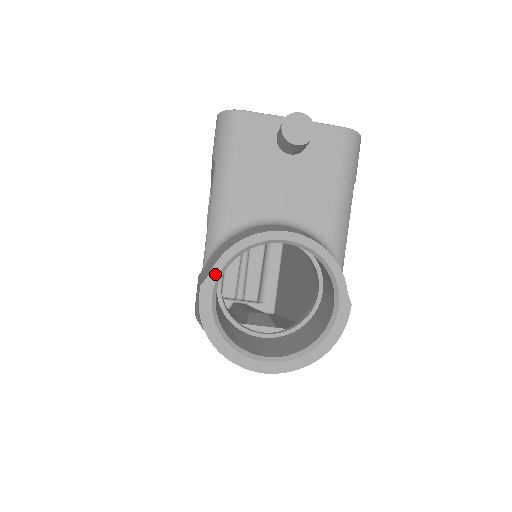
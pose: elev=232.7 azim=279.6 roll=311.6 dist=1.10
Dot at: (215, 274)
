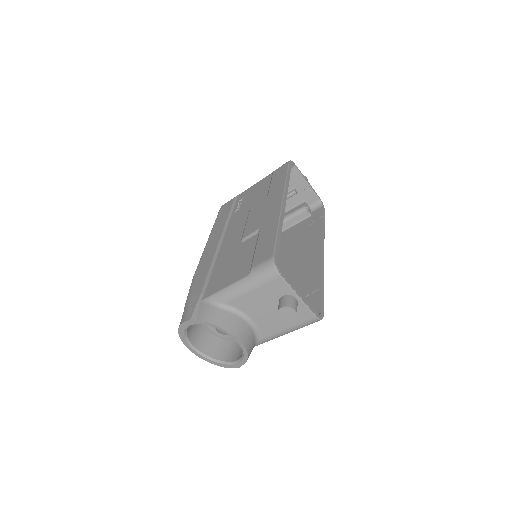
Dot at: (199, 323)
